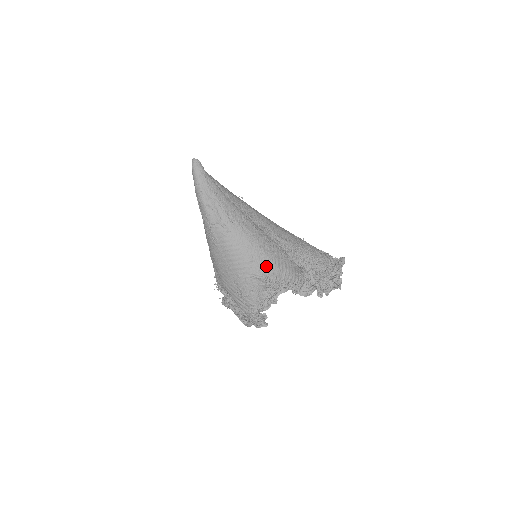
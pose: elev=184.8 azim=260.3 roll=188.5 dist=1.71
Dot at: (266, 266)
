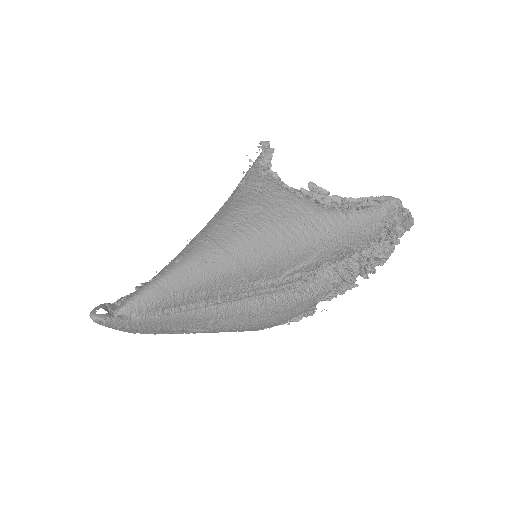
Dot at: occluded
